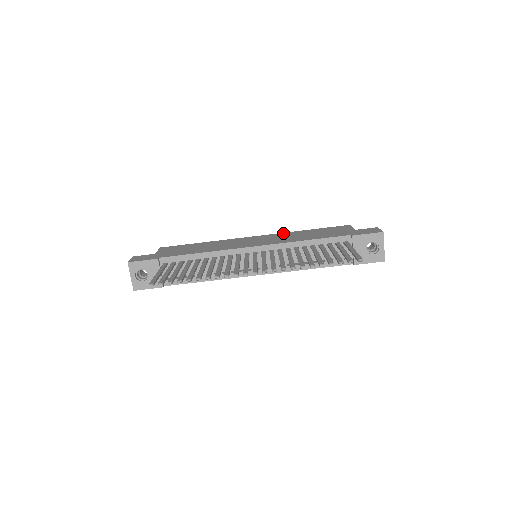
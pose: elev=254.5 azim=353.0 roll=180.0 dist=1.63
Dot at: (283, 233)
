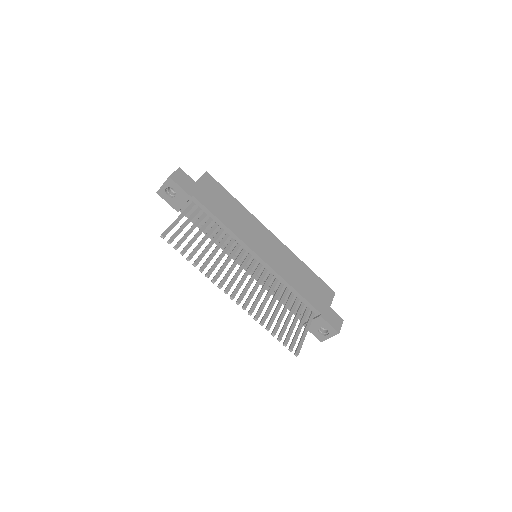
Dot at: (292, 253)
